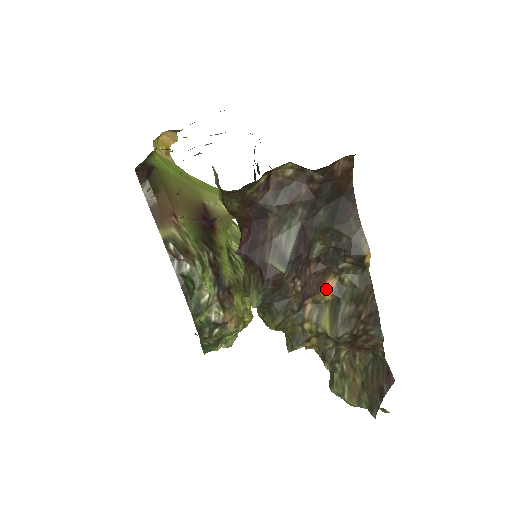
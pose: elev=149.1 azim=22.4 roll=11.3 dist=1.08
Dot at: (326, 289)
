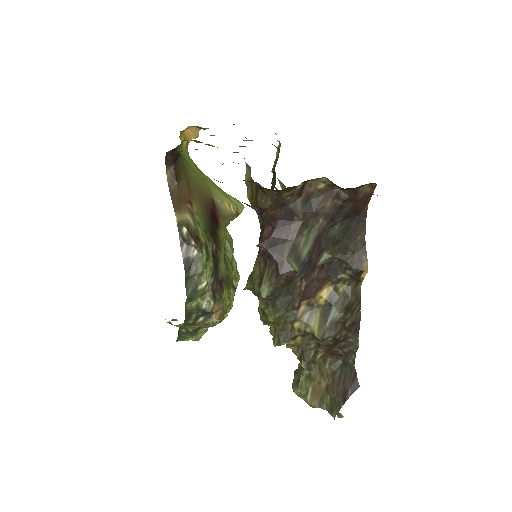
Dot at: (322, 294)
